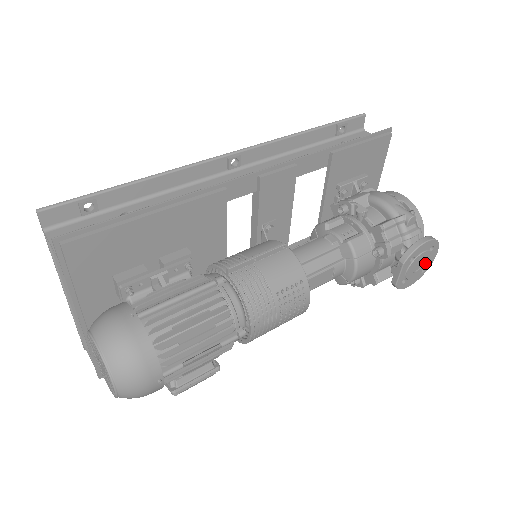
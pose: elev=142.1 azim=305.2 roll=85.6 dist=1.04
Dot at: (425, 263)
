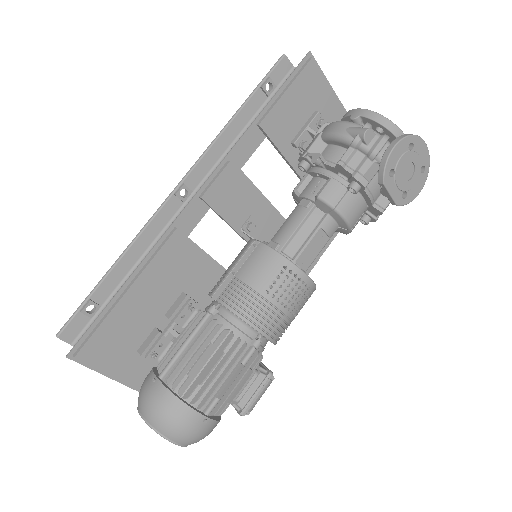
Dot at: (417, 163)
